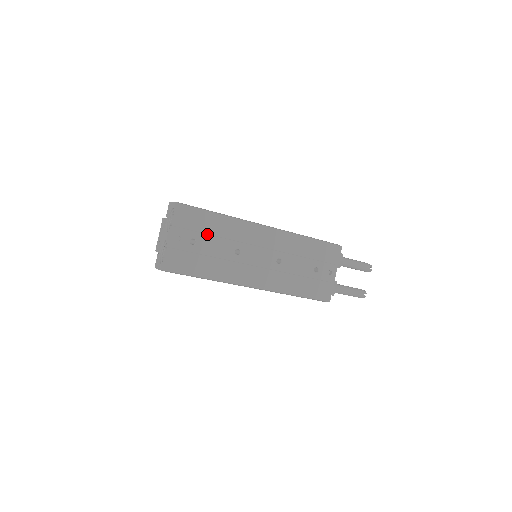
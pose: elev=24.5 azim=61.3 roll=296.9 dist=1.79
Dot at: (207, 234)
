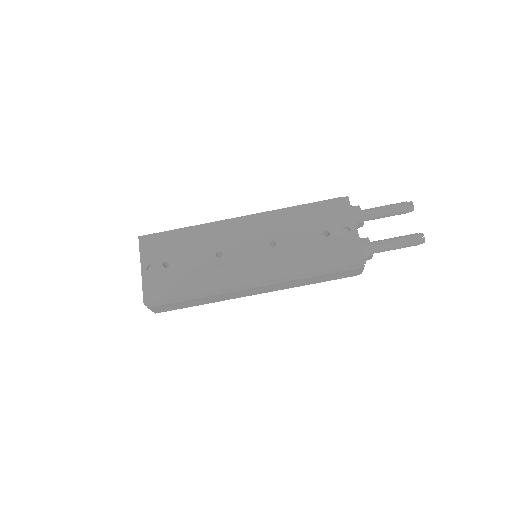
Dot at: (178, 251)
